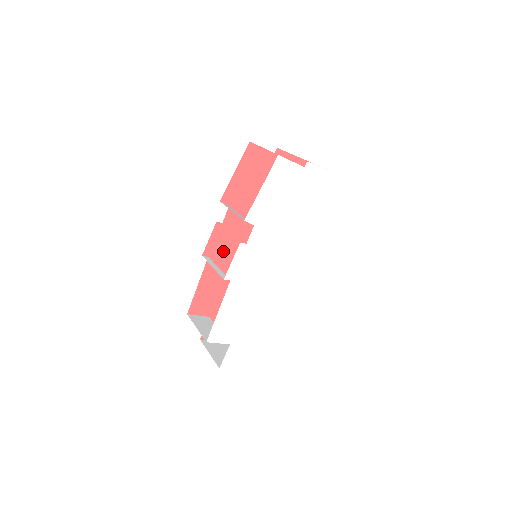
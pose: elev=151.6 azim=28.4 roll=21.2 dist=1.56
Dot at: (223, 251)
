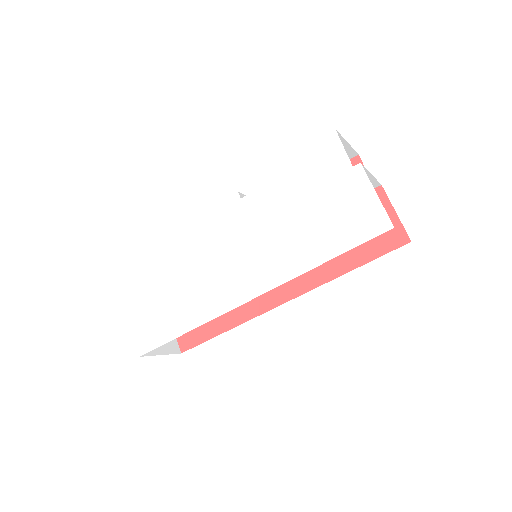
Dot at: occluded
